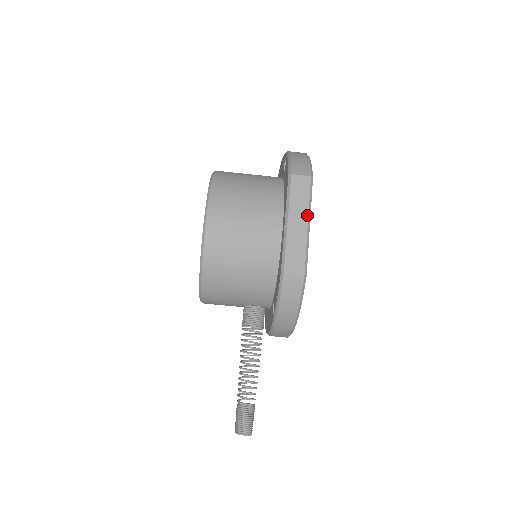
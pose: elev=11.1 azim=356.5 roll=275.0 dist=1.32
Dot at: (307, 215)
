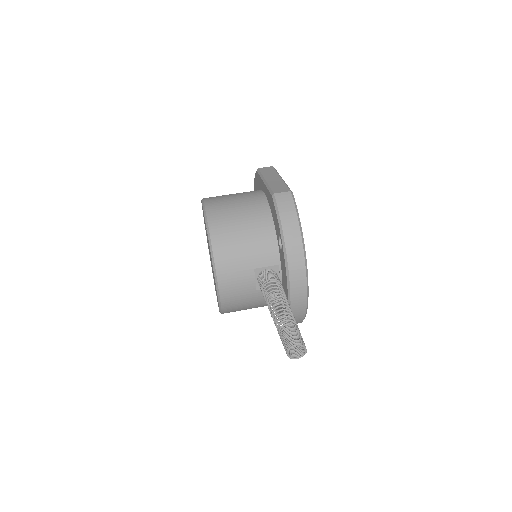
Dot at: (278, 175)
